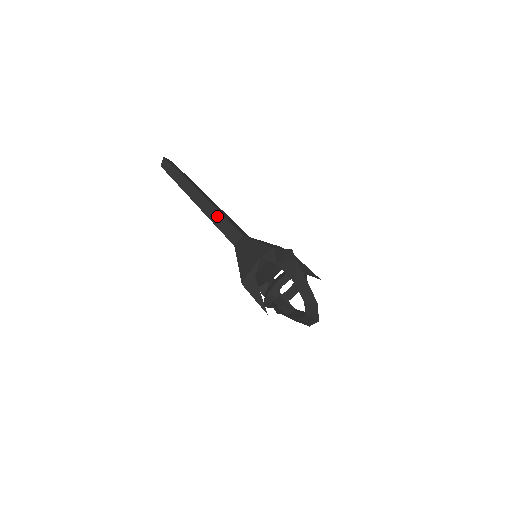
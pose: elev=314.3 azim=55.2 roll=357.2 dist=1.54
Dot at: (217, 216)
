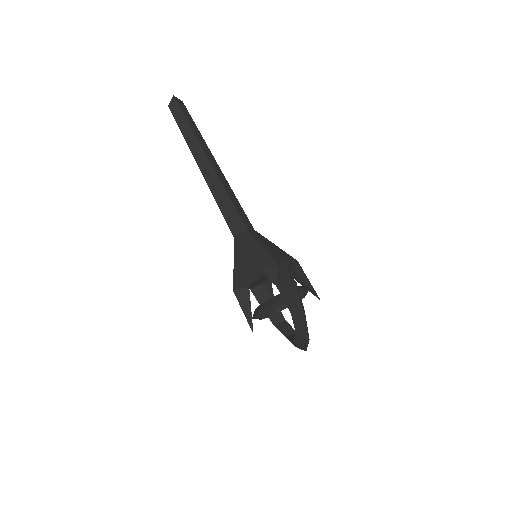
Dot at: (222, 195)
